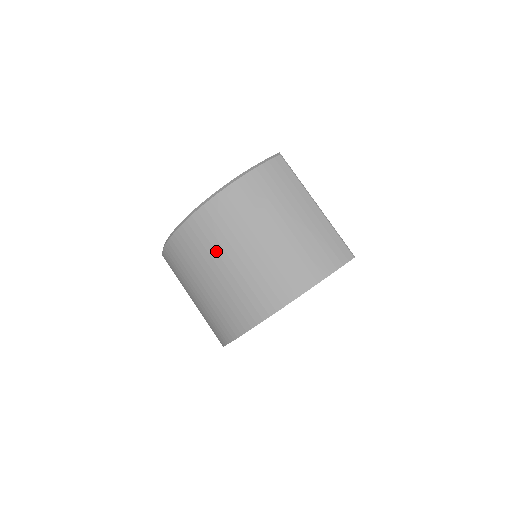
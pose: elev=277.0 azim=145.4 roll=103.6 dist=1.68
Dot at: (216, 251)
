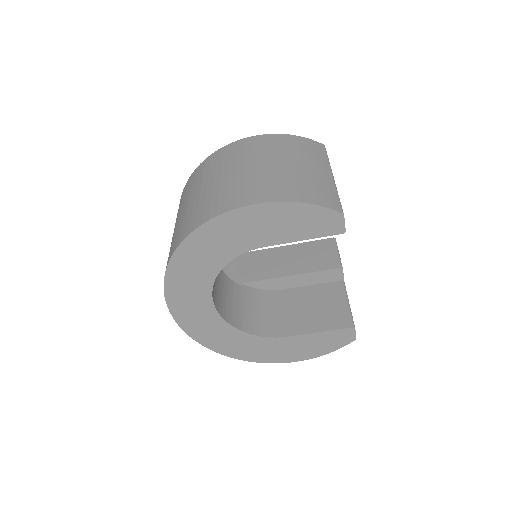
Dot at: (222, 167)
